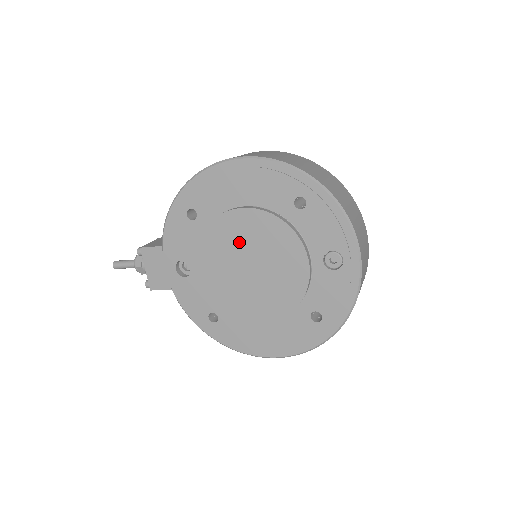
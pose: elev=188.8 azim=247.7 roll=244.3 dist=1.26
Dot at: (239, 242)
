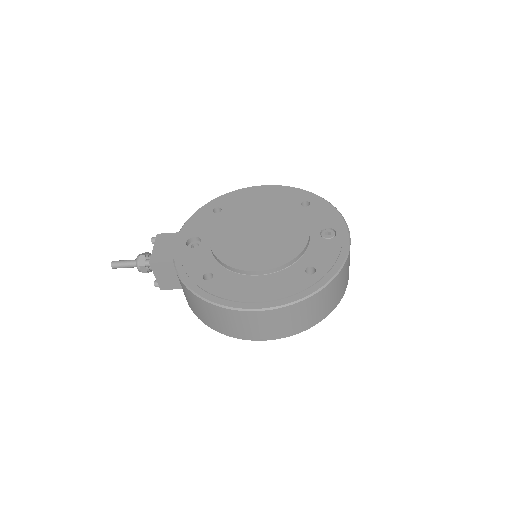
Dot at: (253, 219)
